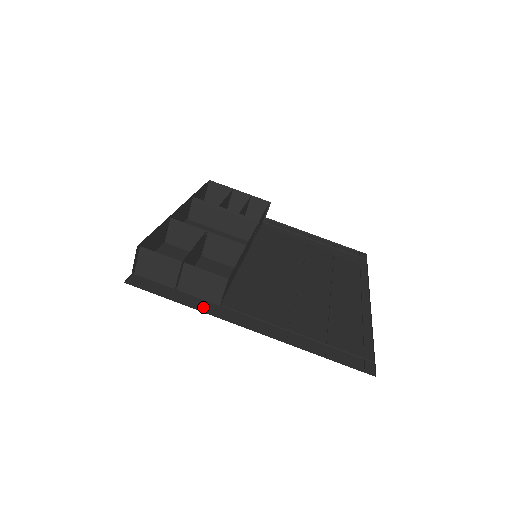
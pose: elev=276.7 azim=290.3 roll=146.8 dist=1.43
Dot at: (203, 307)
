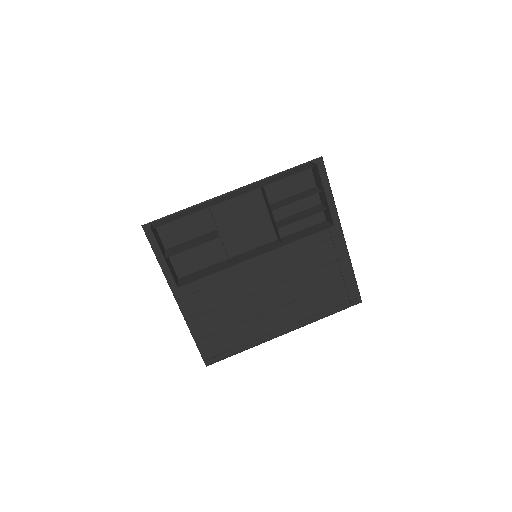
Dot at: (168, 271)
